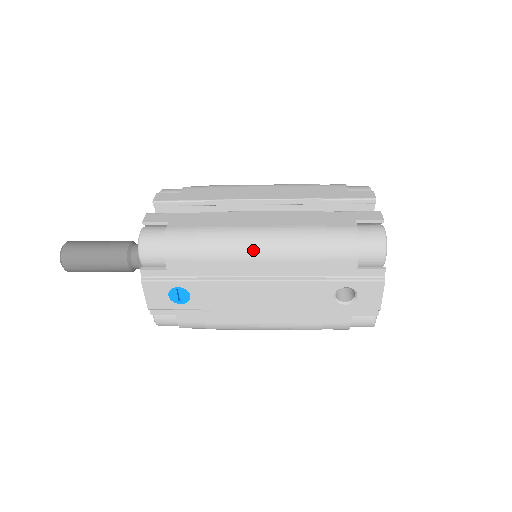
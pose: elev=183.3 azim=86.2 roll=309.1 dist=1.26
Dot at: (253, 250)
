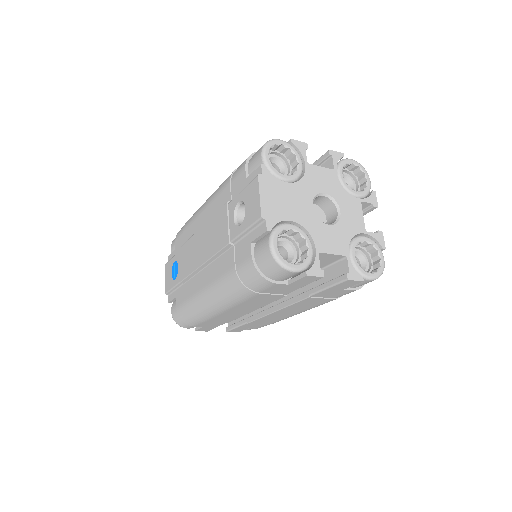
Dot at: (204, 204)
